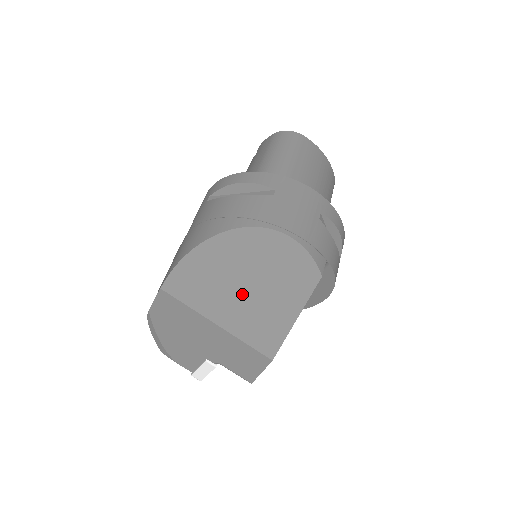
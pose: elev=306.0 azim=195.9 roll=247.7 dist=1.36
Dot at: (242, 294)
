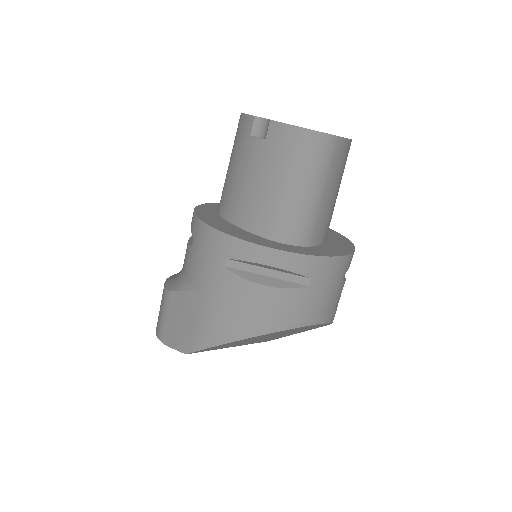
Dot at: occluded
